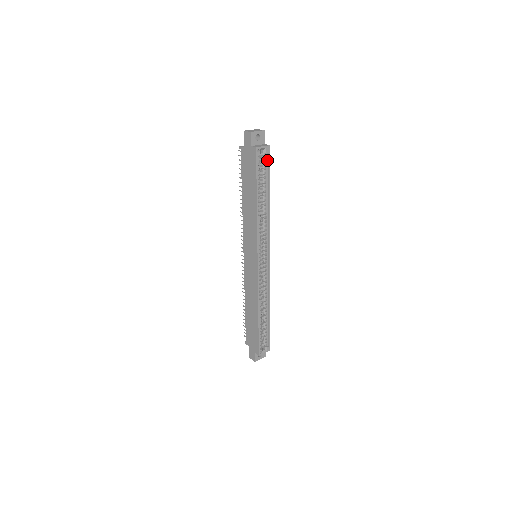
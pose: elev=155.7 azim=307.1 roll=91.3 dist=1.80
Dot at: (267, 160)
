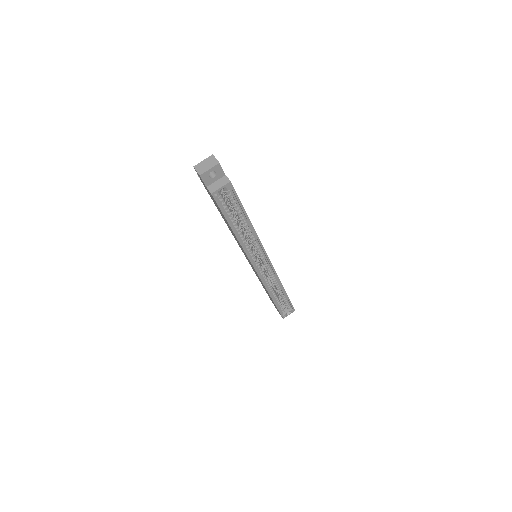
Dot at: (233, 193)
